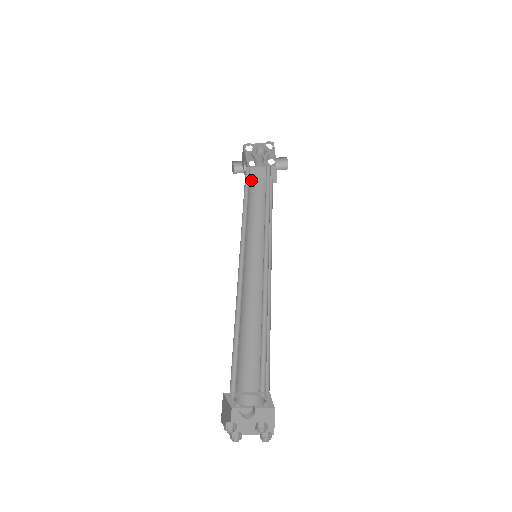
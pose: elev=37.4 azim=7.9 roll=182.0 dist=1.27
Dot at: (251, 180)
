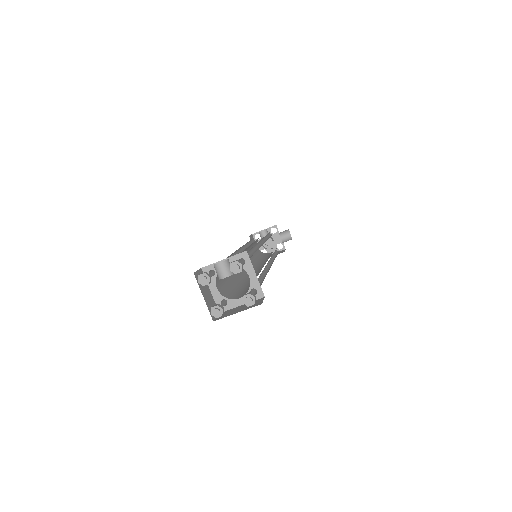
Dot at: (261, 252)
